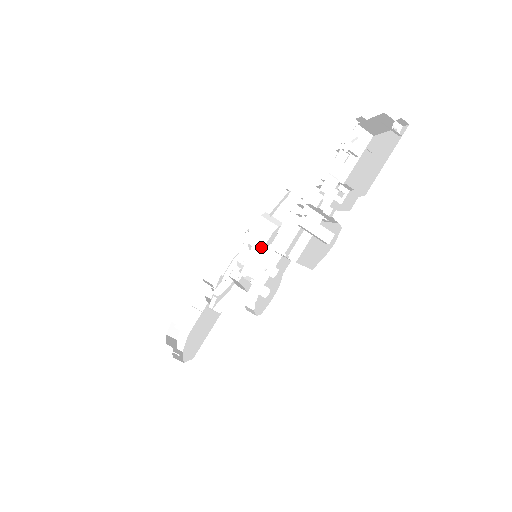
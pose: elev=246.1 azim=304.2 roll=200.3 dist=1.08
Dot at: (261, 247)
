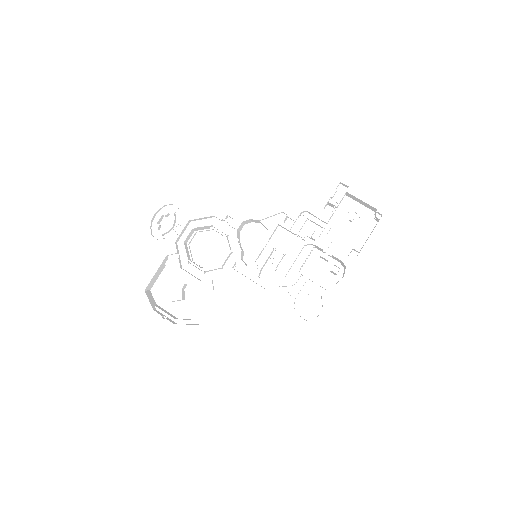
Dot at: (239, 237)
